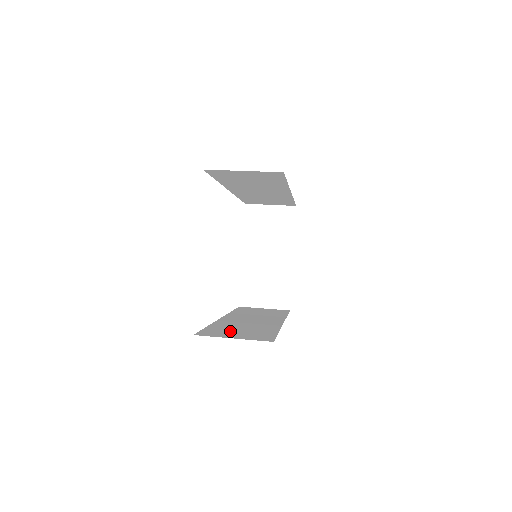
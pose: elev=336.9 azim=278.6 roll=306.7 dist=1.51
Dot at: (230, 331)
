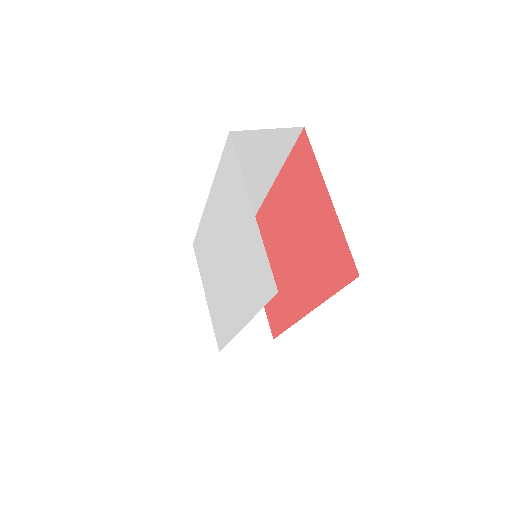
Dot at: occluded
